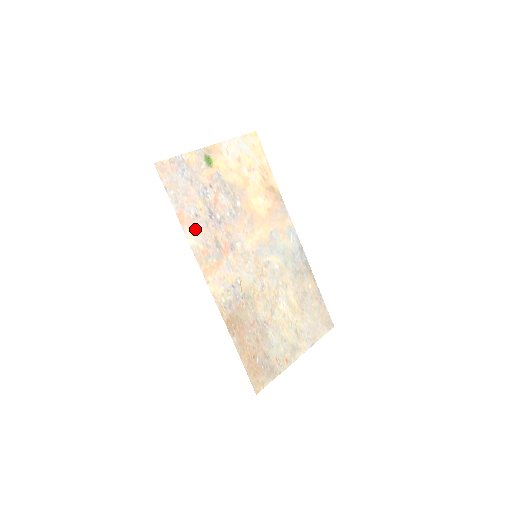
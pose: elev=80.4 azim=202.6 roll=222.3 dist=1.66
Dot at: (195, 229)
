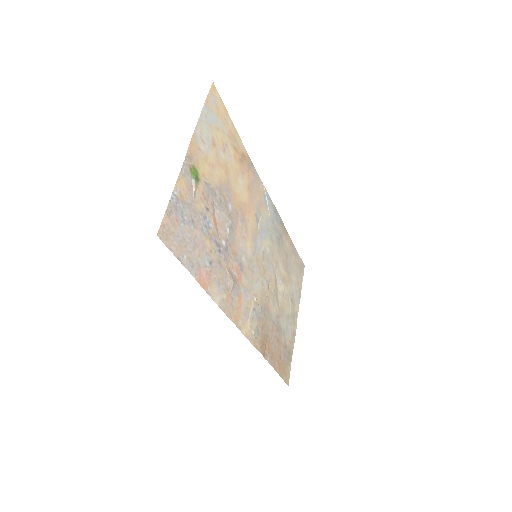
Dot at: (215, 281)
